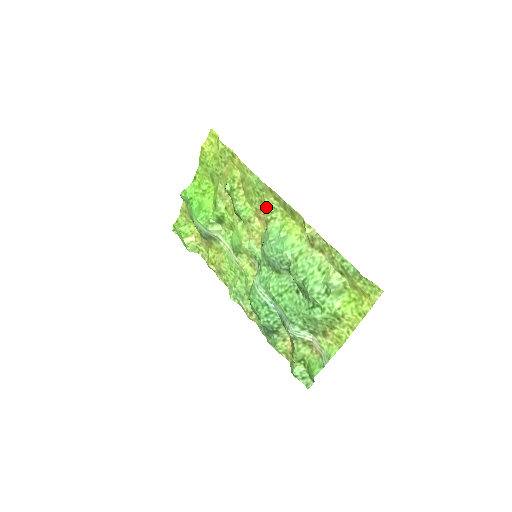
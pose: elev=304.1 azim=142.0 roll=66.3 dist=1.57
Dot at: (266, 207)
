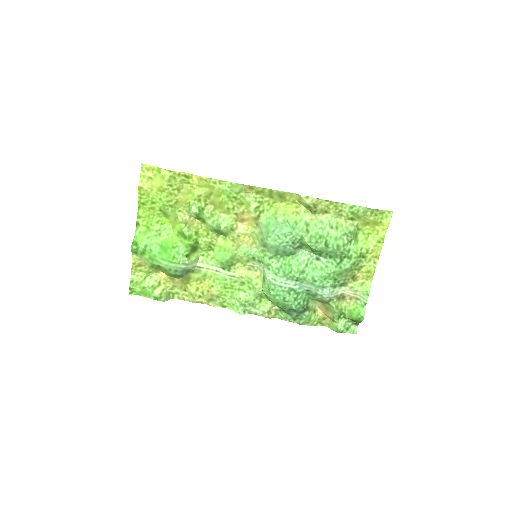
Dot at: (251, 205)
